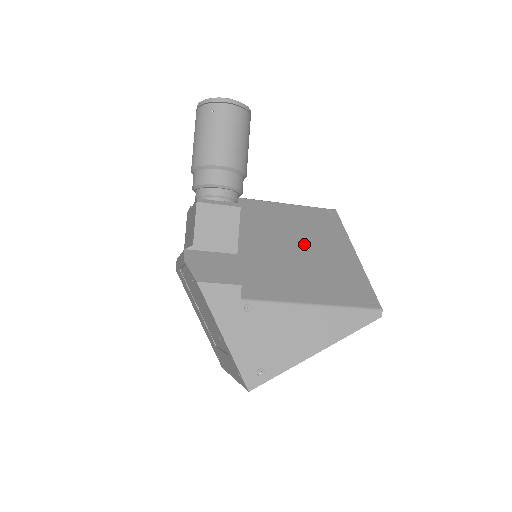
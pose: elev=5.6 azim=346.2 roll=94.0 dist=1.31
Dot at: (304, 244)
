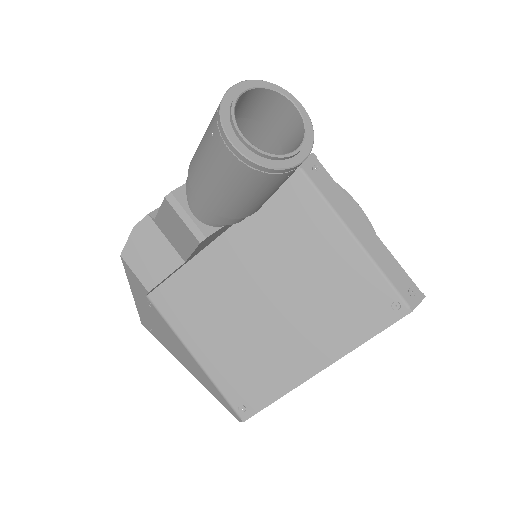
Dot at: (283, 309)
